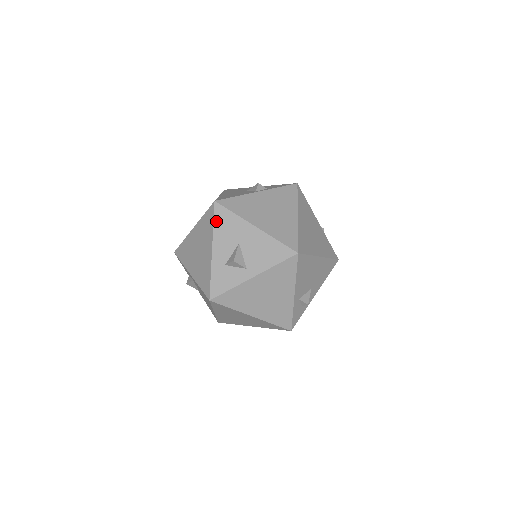
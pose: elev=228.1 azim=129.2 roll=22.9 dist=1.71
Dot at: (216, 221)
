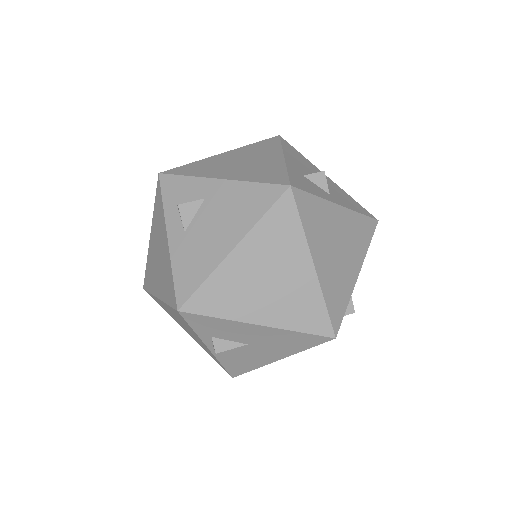
Dot at: (284, 145)
